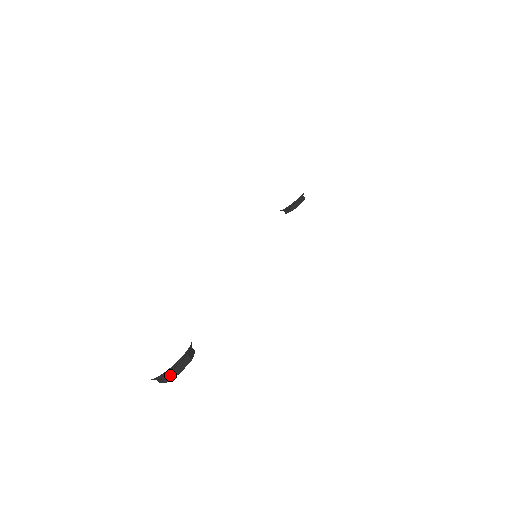
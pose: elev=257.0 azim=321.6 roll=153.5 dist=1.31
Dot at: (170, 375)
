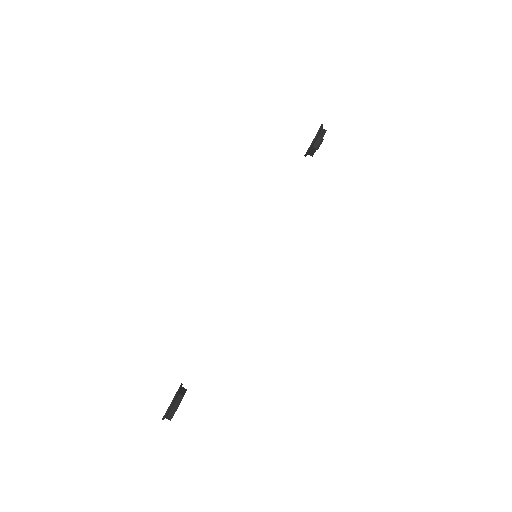
Dot at: (168, 418)
